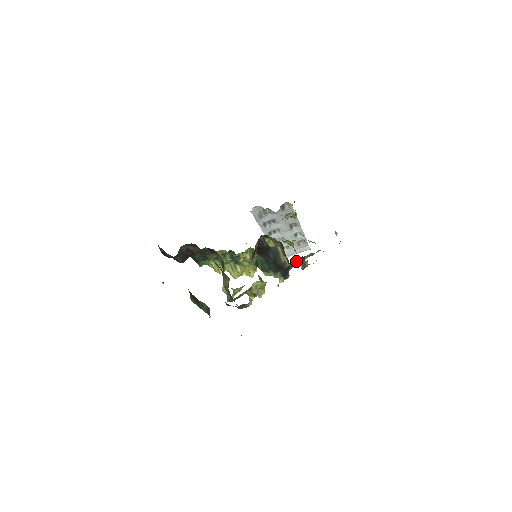
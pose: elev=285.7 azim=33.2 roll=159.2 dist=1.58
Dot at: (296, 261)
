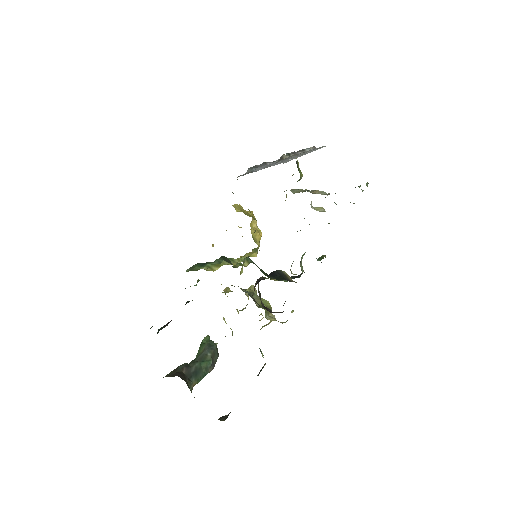
Dot at: occluded
